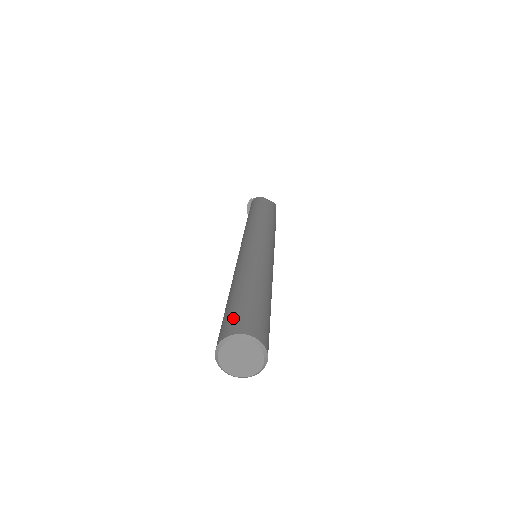
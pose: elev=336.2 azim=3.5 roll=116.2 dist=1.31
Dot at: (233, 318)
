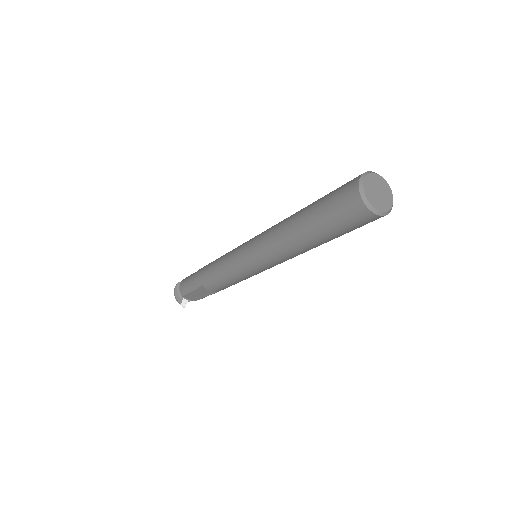
Dot at: occluded
